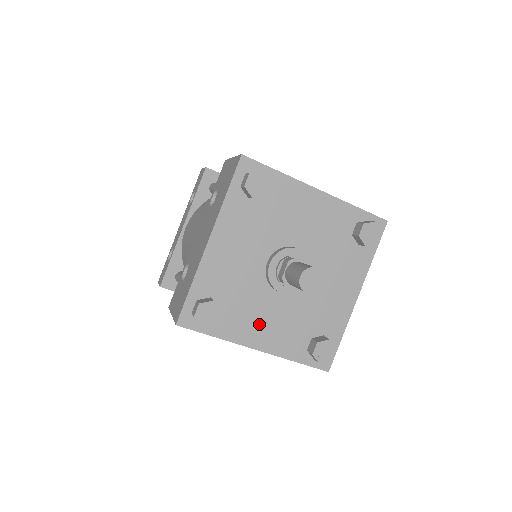
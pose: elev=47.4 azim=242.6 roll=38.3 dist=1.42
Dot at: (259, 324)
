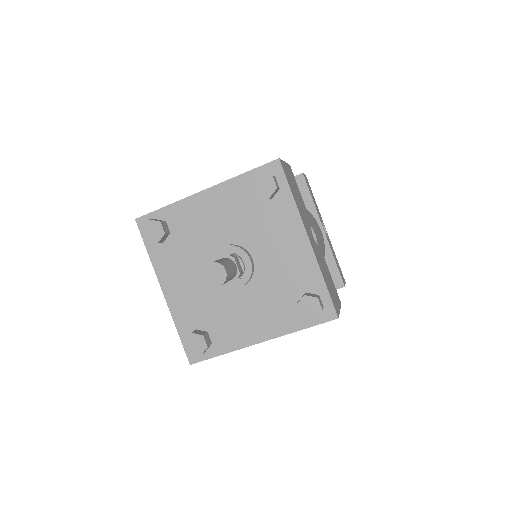
Dot at: (246, 322)
